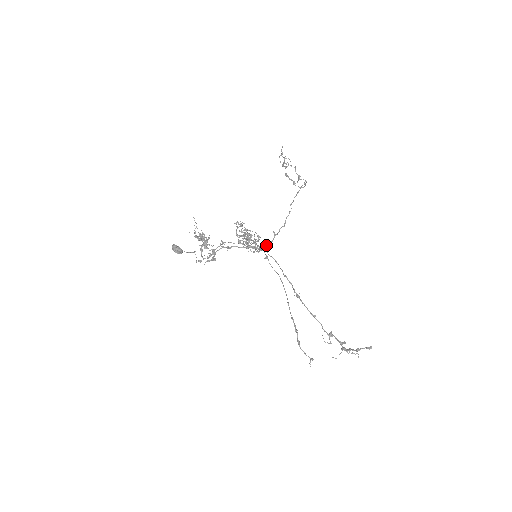
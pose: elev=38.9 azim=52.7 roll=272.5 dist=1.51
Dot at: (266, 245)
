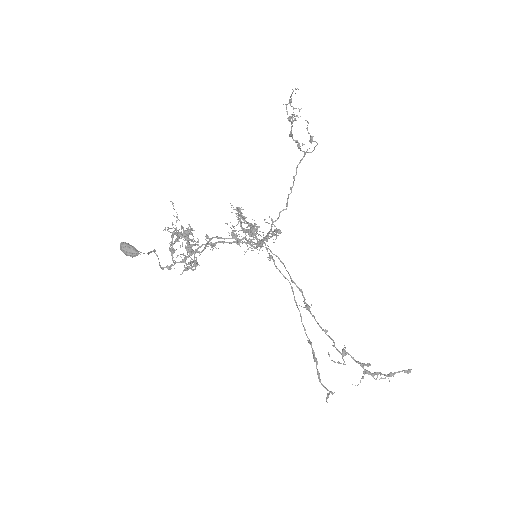
Dot at: occluded
